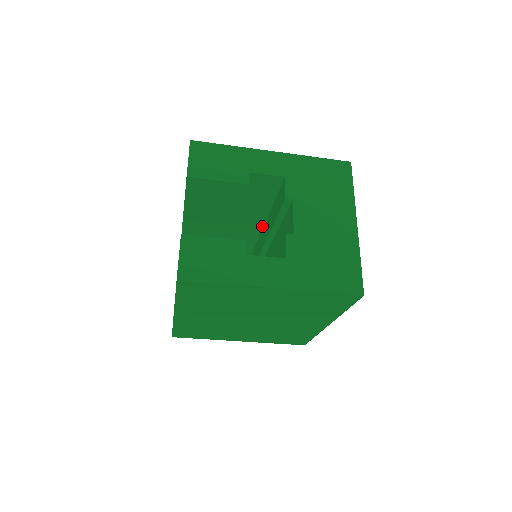
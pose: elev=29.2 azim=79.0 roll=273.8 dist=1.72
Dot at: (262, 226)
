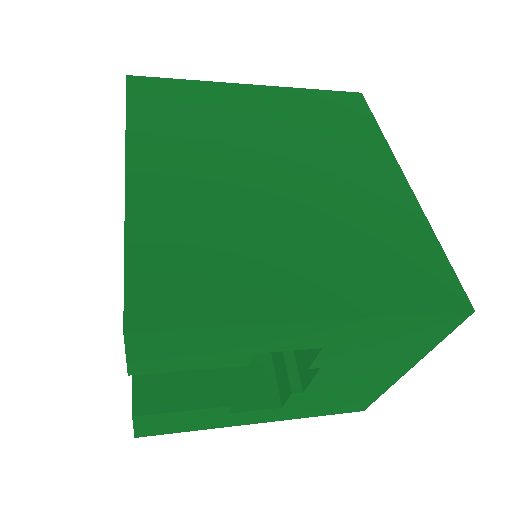
Dot at: occluded
